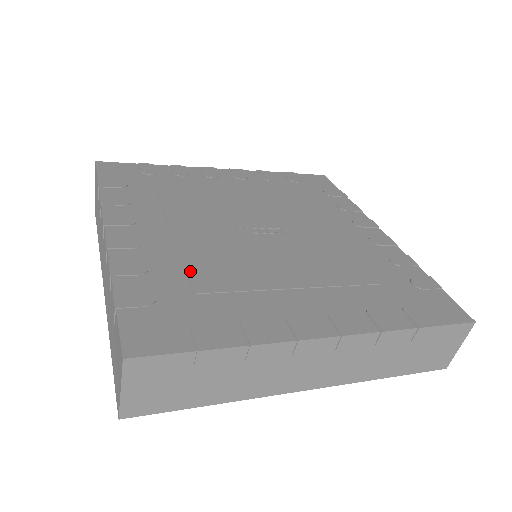
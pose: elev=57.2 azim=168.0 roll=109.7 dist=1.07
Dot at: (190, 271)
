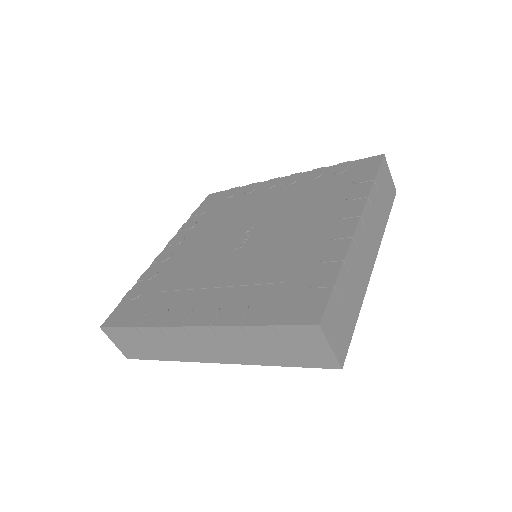
Dot at: (261, 282)
